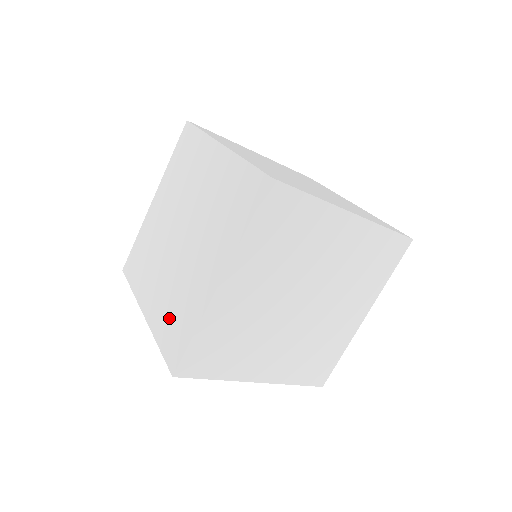
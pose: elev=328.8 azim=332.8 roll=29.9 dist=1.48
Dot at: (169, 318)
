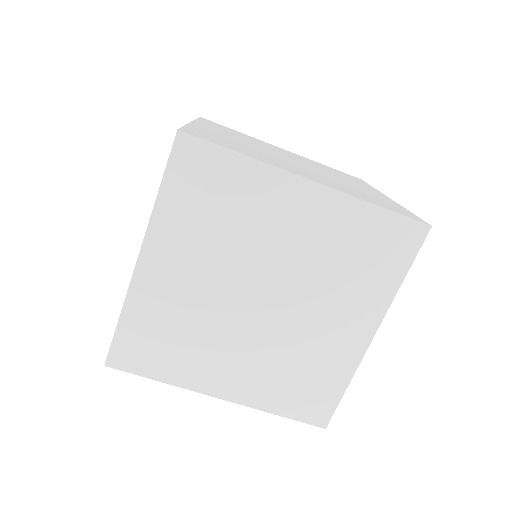
Dot at: occluded
